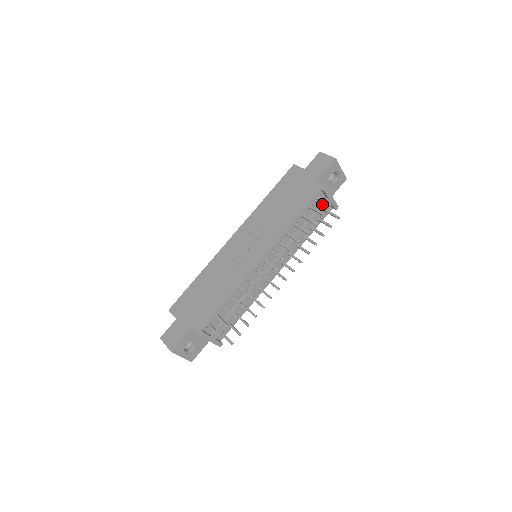
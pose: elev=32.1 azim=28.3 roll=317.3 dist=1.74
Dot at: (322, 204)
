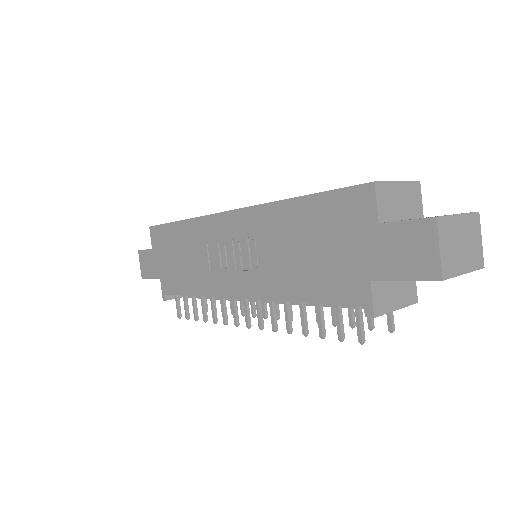
Dot at: occluded
